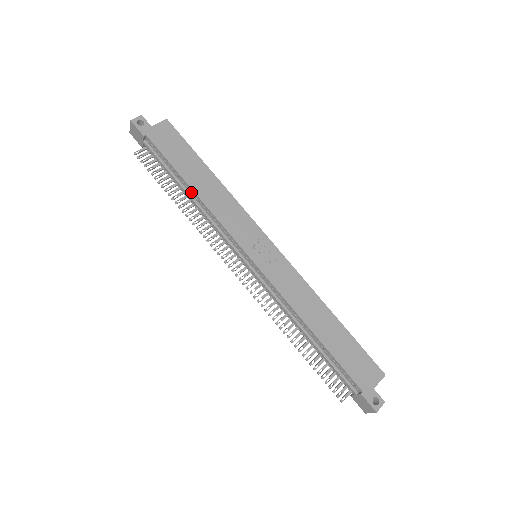
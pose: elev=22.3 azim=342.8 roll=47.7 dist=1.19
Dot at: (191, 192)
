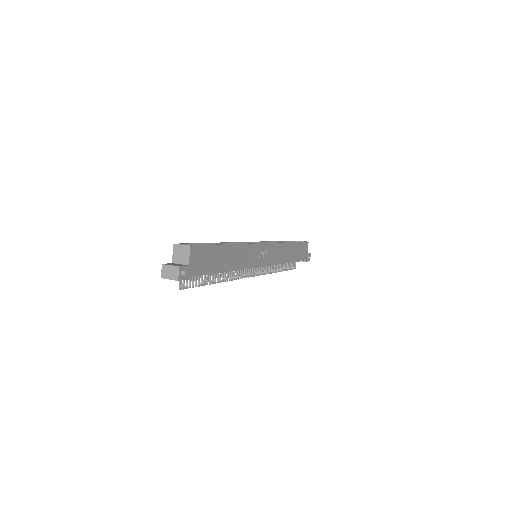
Dot at: occluded
